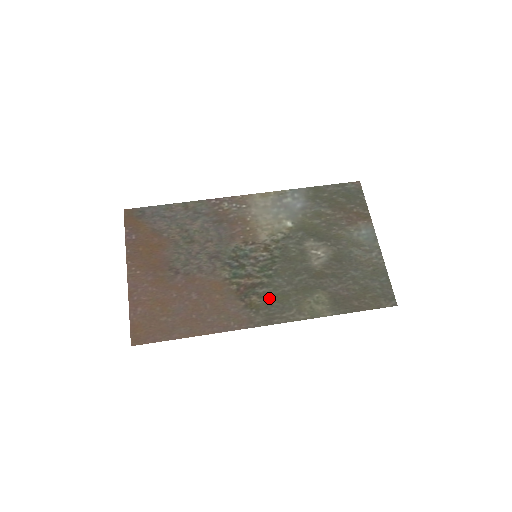
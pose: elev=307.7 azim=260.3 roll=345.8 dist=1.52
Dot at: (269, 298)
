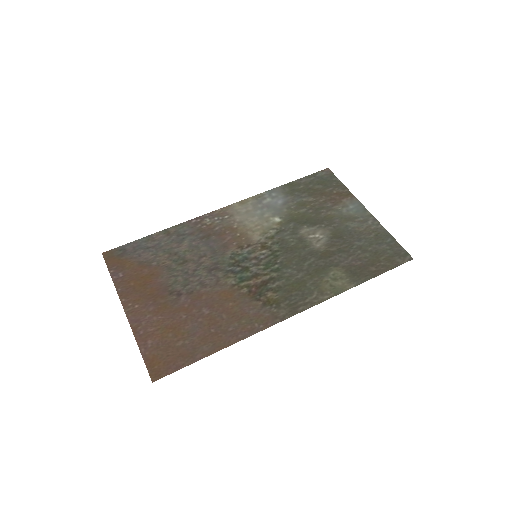
Dot at: (285, 290)
